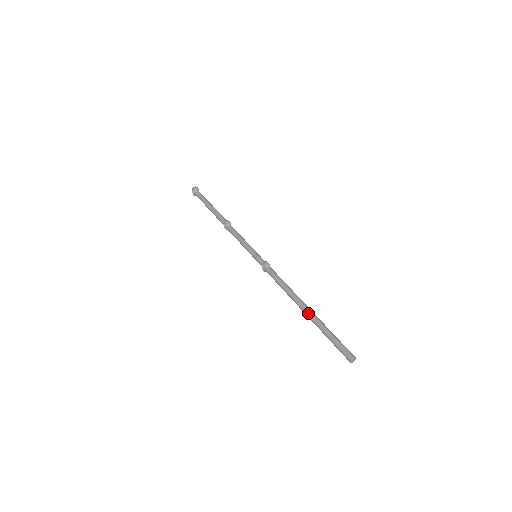
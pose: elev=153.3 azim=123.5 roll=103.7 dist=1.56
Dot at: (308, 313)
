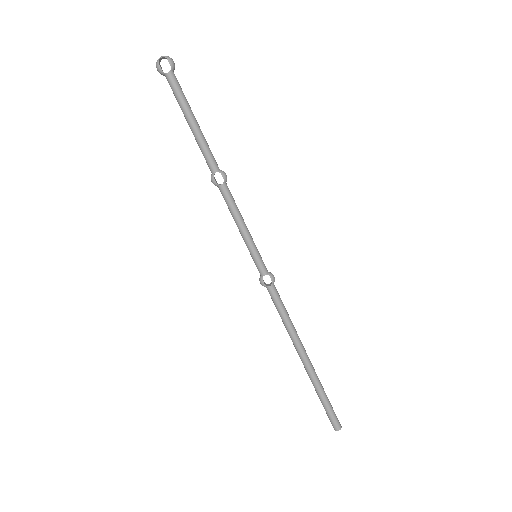
Dot at: (311, 365)
